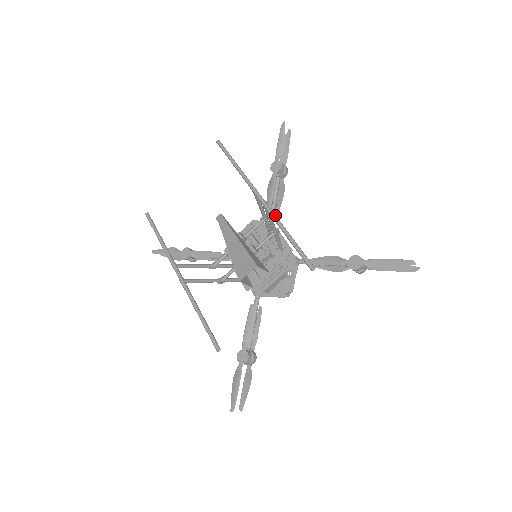
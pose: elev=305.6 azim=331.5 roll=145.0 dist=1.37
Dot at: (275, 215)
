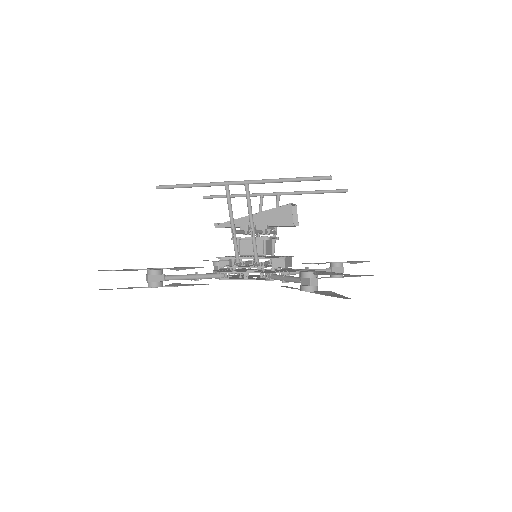
Dot at: (293, 193)
